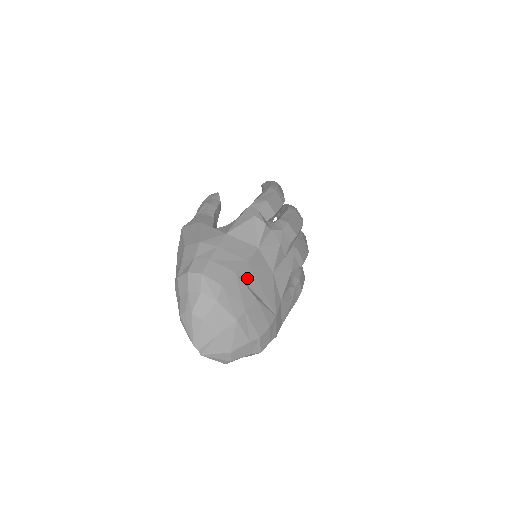
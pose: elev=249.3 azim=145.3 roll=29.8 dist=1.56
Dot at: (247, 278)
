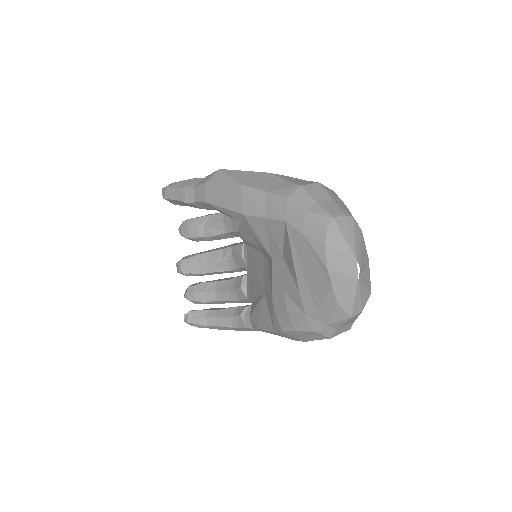
Dot at: occluded
